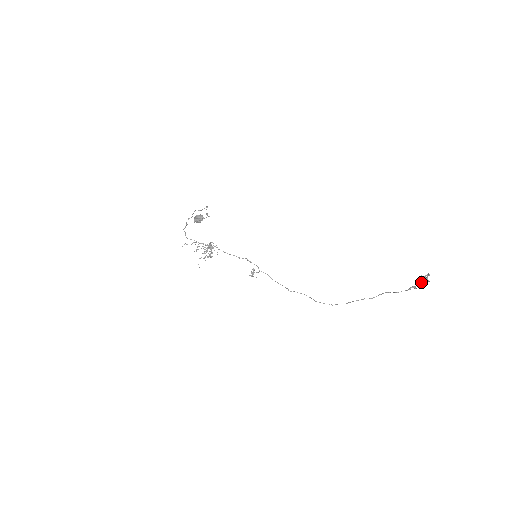
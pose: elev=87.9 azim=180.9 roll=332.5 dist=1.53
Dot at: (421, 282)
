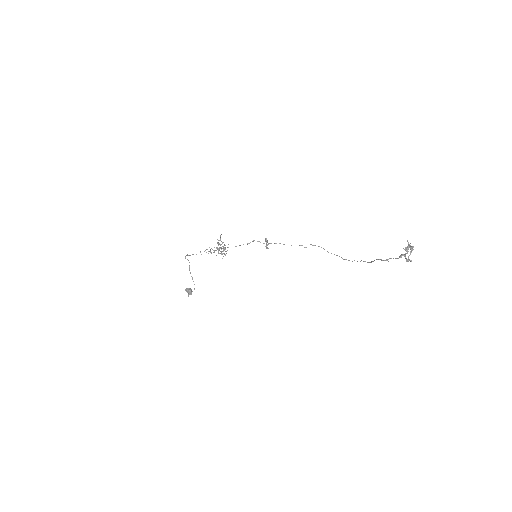
Dot at: occluded
